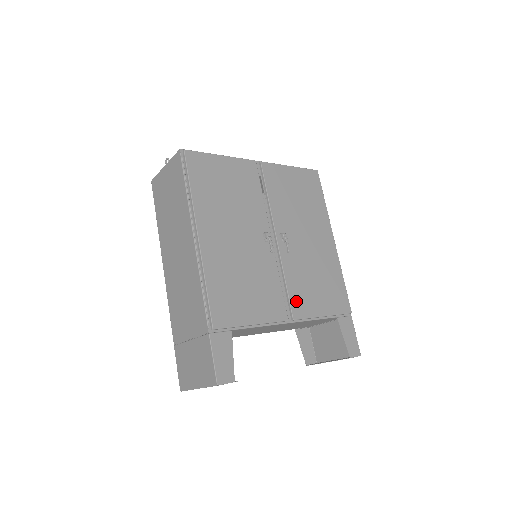
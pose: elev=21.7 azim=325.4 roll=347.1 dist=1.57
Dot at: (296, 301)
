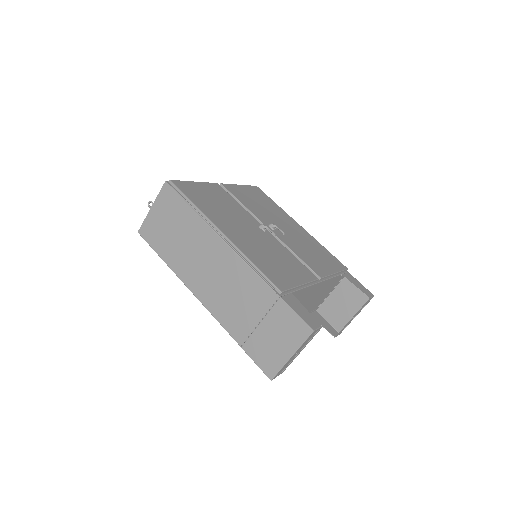
Dot at: (312, 266)
